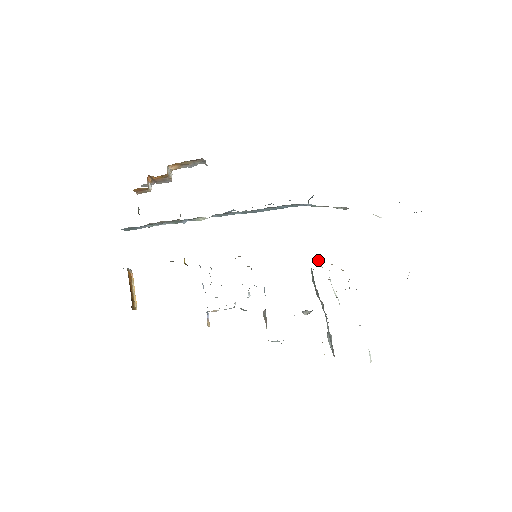
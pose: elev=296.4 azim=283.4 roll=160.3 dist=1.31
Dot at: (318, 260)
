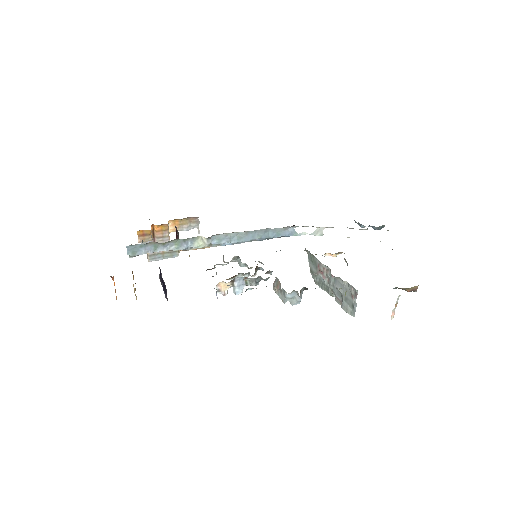
Dot at: occluded
